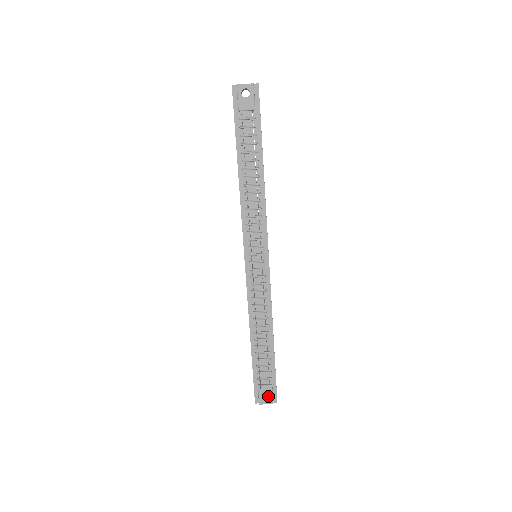
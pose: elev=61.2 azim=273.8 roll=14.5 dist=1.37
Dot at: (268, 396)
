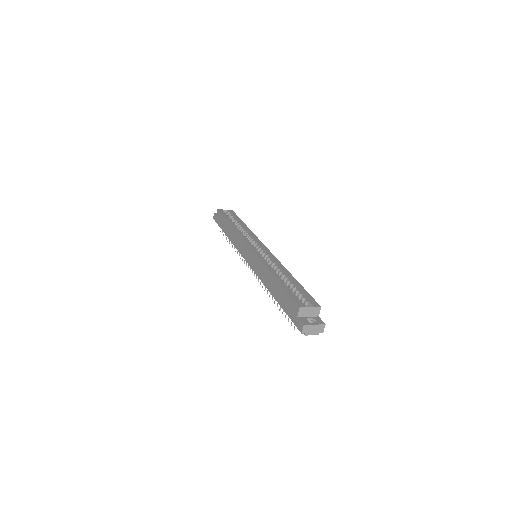
Dot at: occluded
